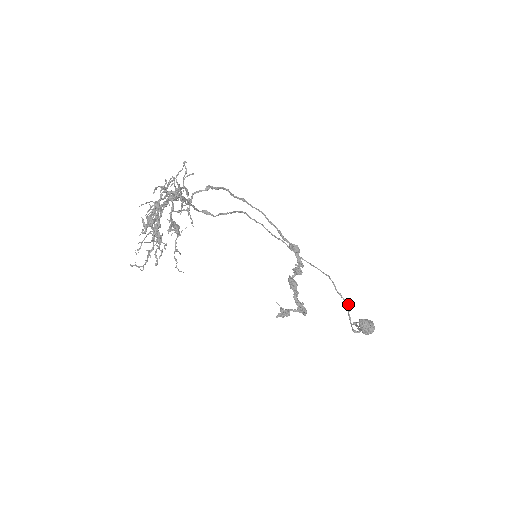
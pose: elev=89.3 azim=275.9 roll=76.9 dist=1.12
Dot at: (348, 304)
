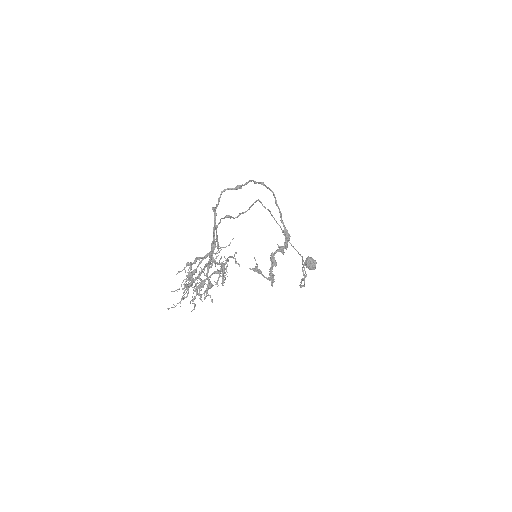
Dot at: (306, 274)
